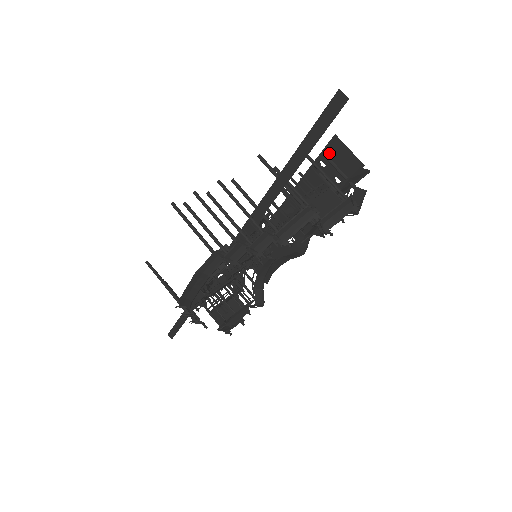
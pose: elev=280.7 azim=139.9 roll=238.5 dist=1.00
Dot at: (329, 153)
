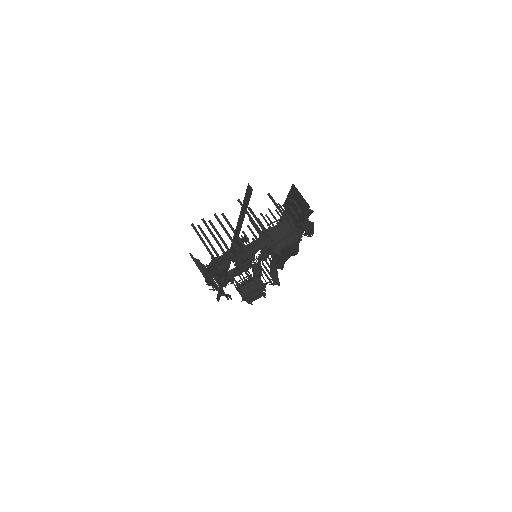
Dot at: (292, 194)
